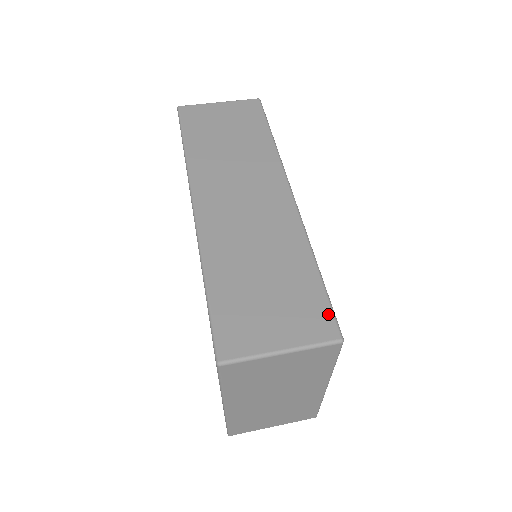
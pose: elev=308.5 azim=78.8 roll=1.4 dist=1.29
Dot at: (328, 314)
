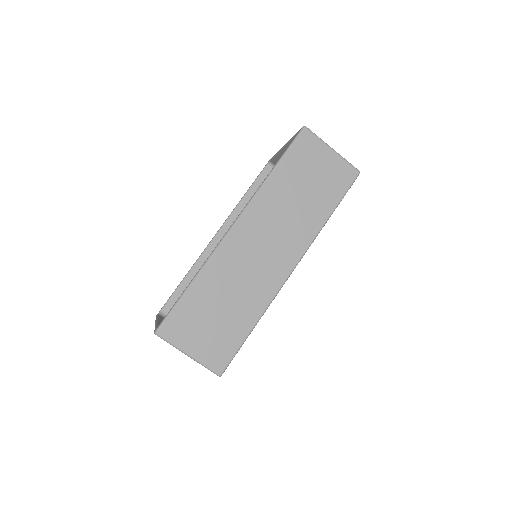
Dot at: (228, 358)
